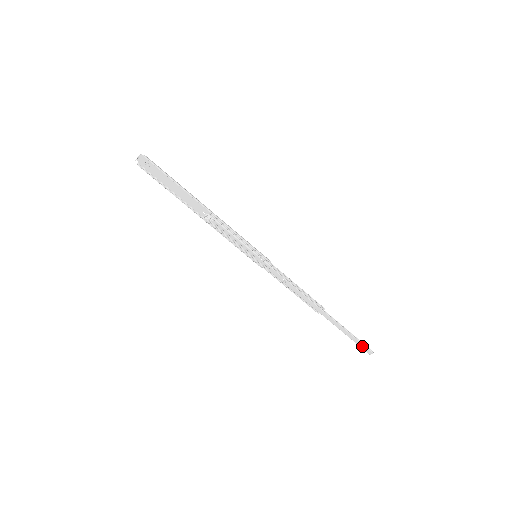
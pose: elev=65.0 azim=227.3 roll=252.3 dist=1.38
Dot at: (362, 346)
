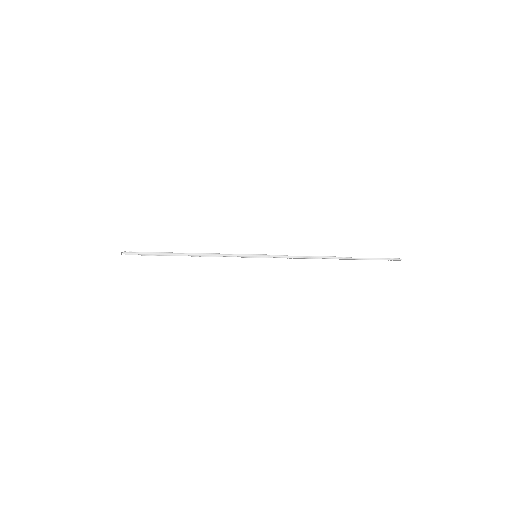
Dot at: occluded
